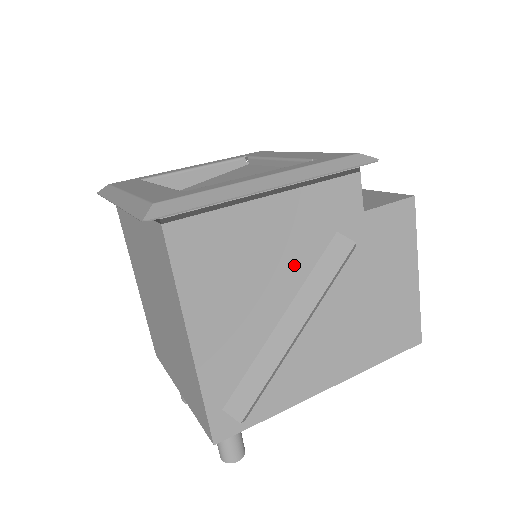
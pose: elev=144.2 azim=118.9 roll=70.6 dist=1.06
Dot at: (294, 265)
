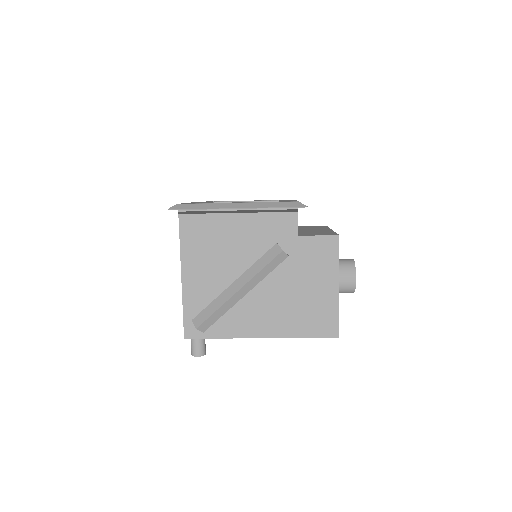
Dot at: (246, 254)
